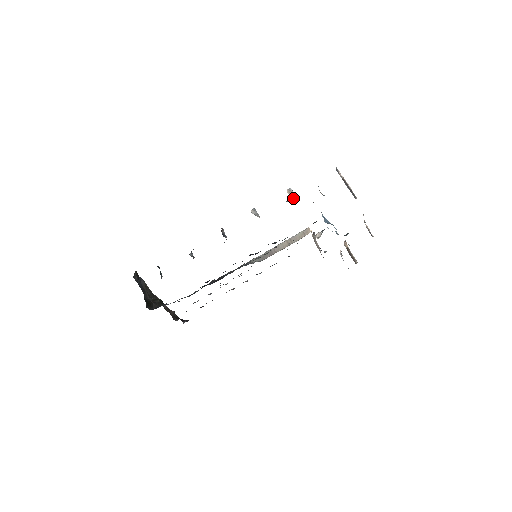
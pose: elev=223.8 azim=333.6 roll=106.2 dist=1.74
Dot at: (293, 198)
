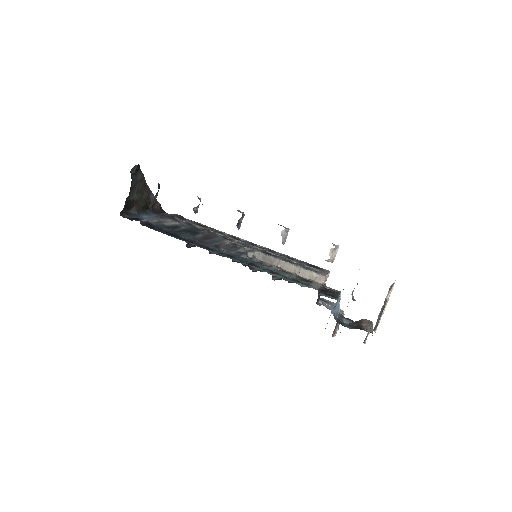
Dot at: (330, 260)
